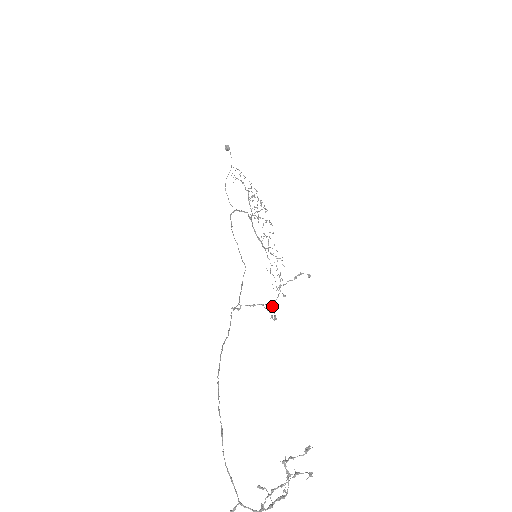
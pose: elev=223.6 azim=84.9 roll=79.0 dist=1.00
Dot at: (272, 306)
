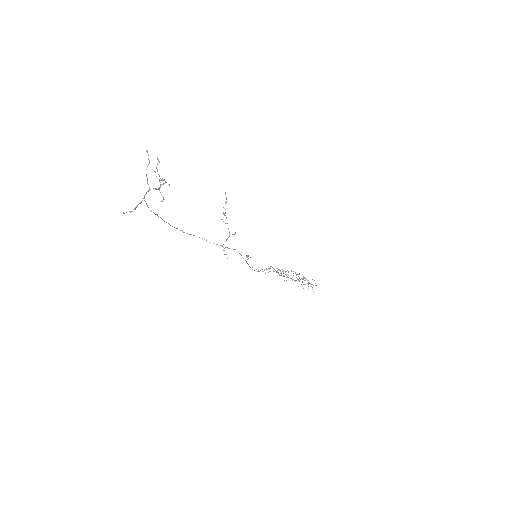
Dot at: occluded
